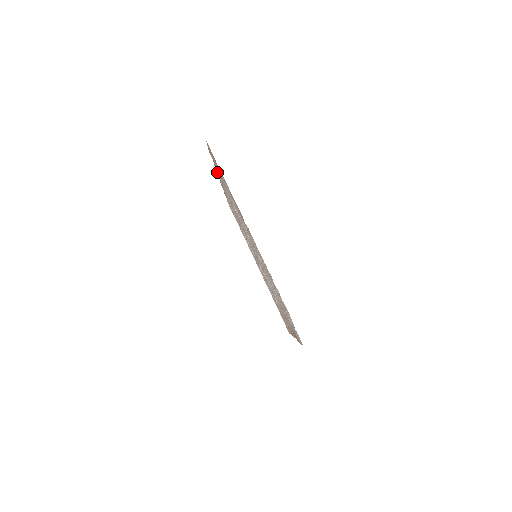
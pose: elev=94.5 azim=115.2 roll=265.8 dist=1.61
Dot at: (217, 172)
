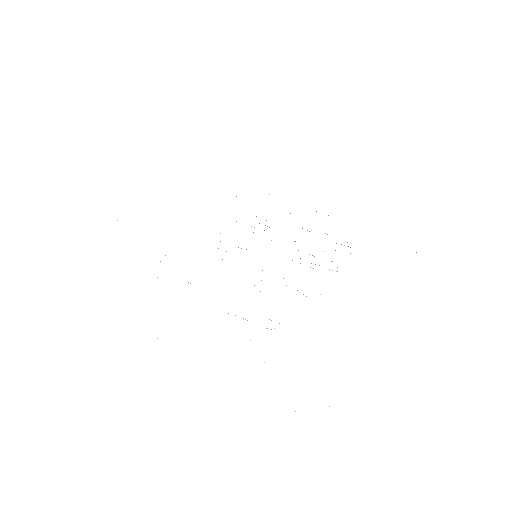
Dot at: occluded
